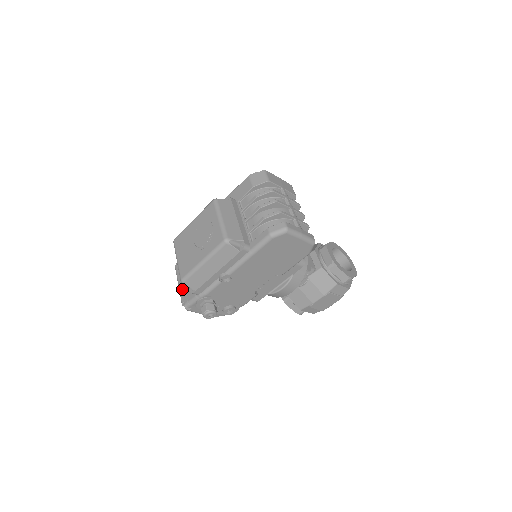
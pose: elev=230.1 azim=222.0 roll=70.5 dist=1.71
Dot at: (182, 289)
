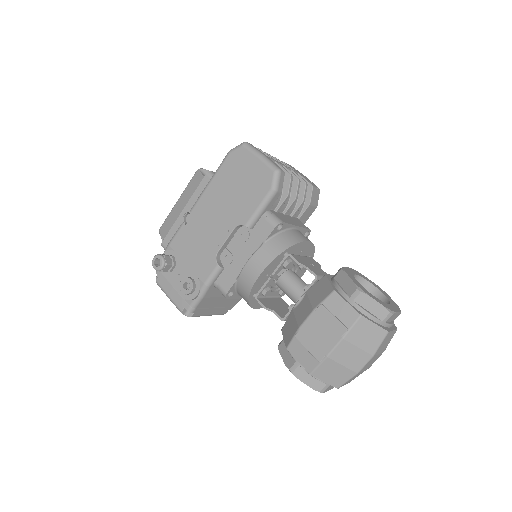
Dot at: occluded
